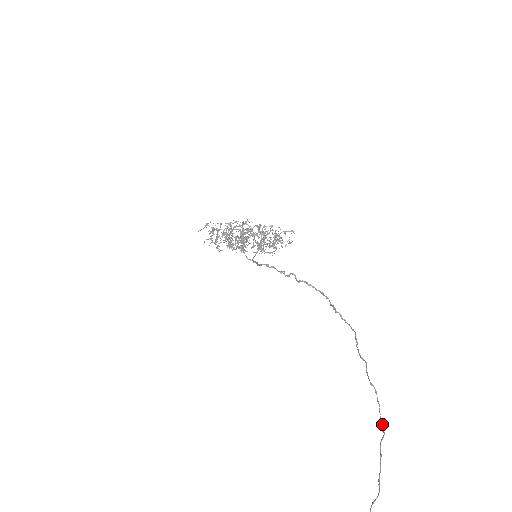
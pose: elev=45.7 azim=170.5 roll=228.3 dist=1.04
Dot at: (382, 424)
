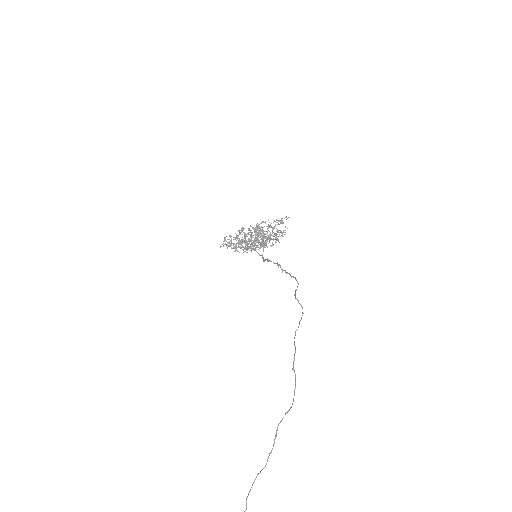
Dot at: occluded
